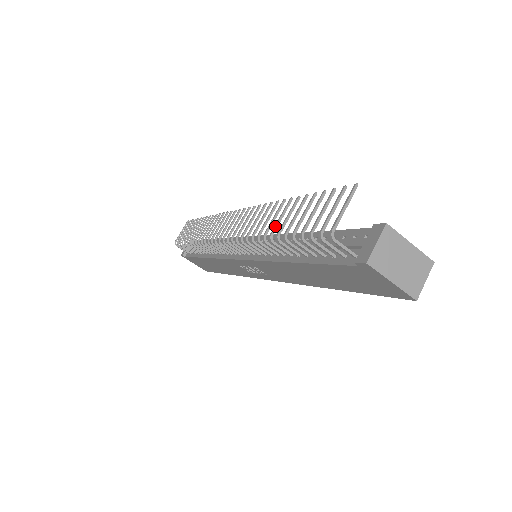
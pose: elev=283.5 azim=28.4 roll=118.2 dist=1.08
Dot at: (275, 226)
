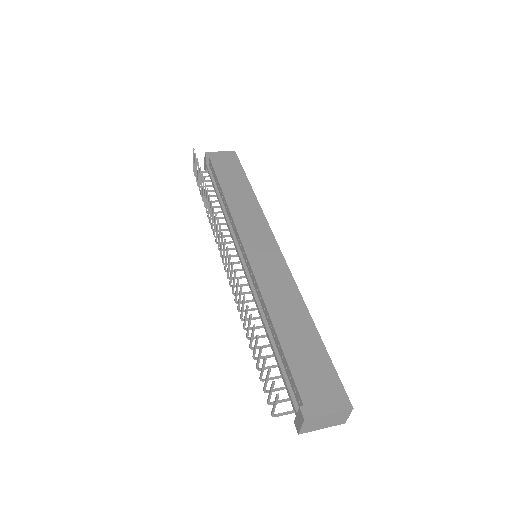
Dot at: (247, 333)
